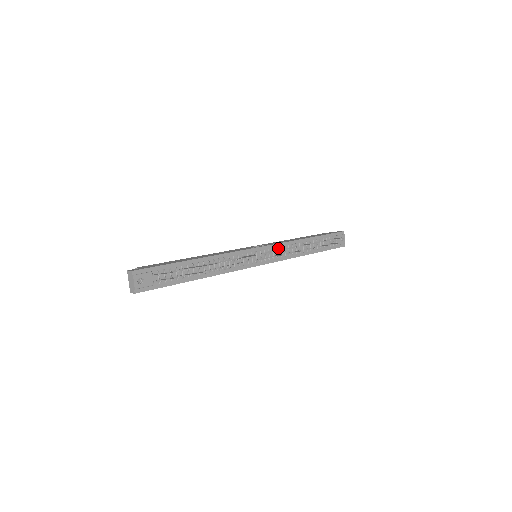
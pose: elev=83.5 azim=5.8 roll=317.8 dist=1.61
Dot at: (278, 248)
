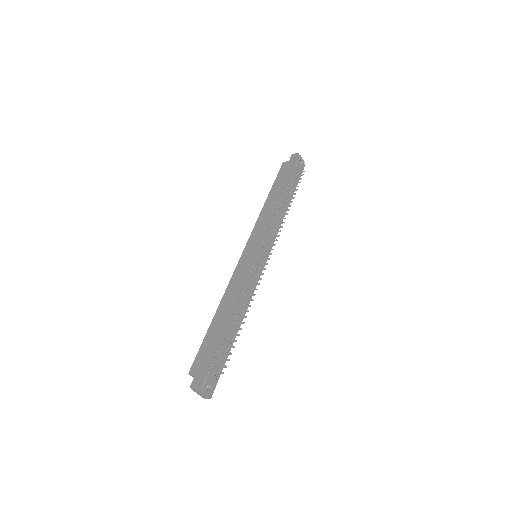
Dot at: (268, 232)
